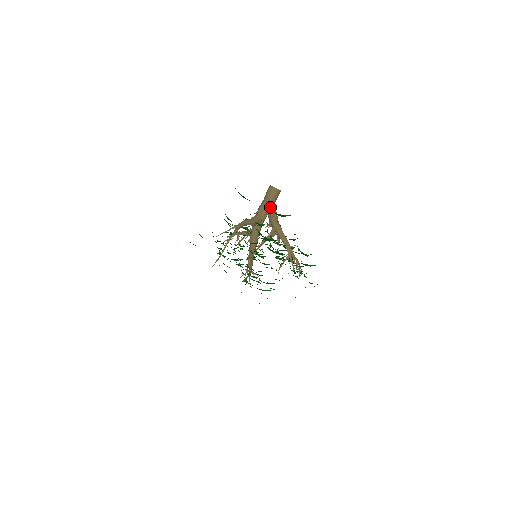
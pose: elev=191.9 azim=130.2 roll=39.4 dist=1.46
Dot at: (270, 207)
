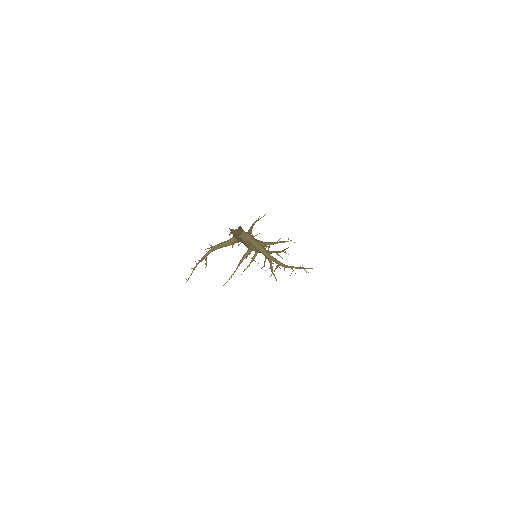
Dot at: (237, 237)
